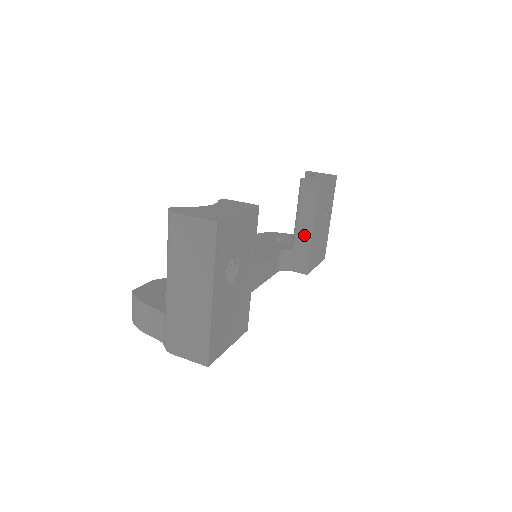
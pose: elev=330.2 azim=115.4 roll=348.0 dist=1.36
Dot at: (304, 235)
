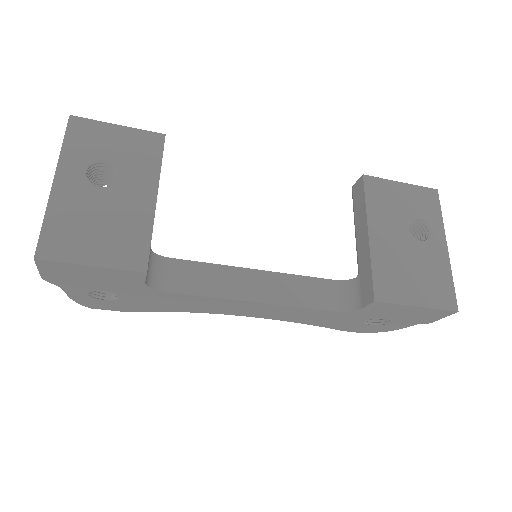
Dot at: (362, 248)
